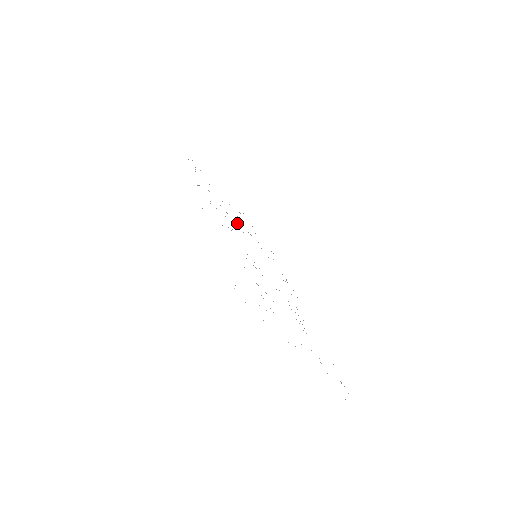
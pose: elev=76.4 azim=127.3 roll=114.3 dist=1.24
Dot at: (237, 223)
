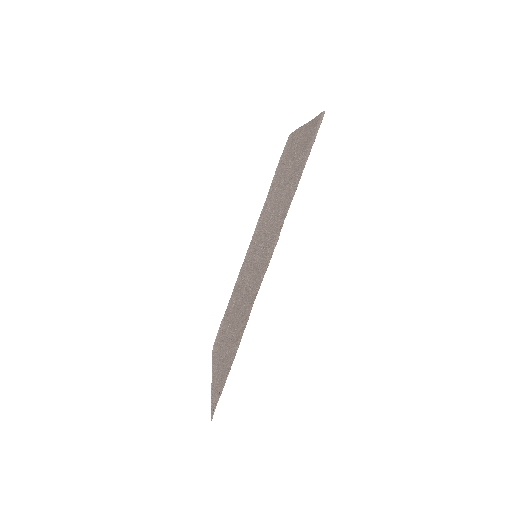
Dot at: (274, 212)
